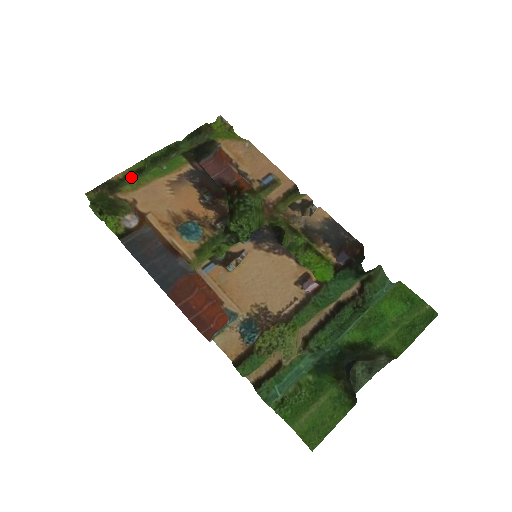
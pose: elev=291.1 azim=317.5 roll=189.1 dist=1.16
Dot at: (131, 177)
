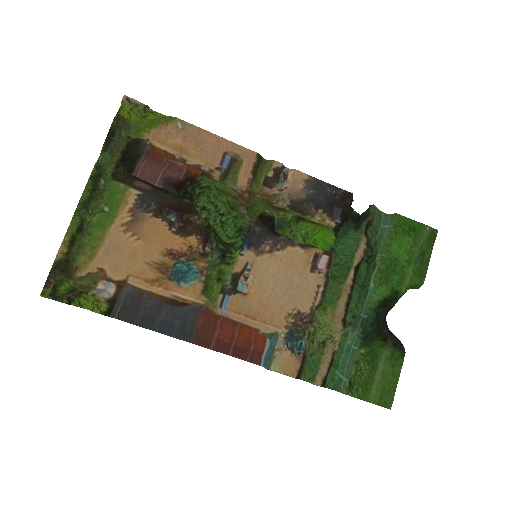
Dot at: (75, 242)
